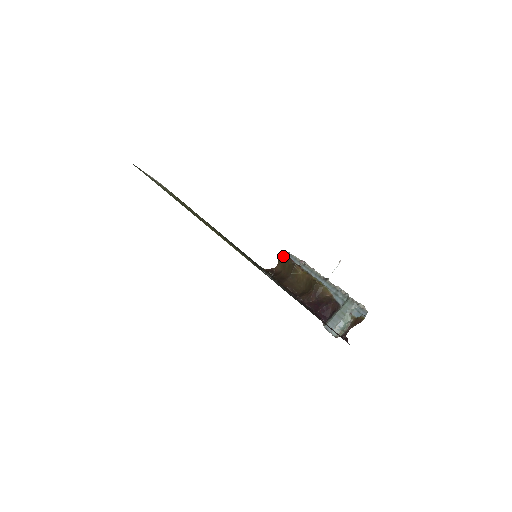
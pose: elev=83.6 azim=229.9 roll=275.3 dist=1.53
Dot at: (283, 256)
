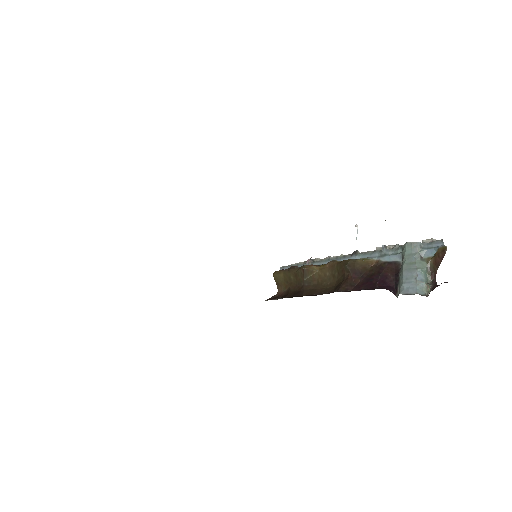
Dot at: (279, 272)
